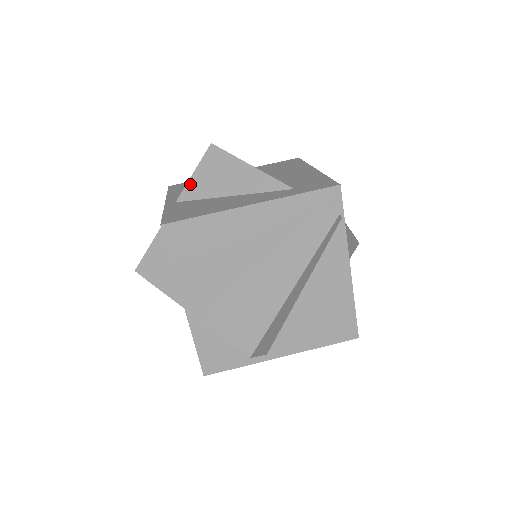
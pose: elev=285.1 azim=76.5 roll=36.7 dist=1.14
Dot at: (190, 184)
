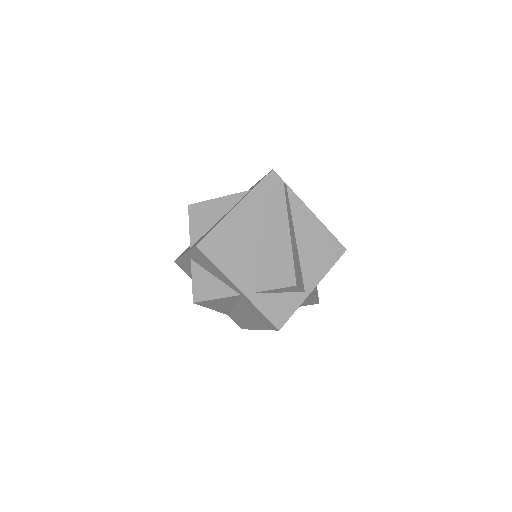
Dot at: (192, 233)
